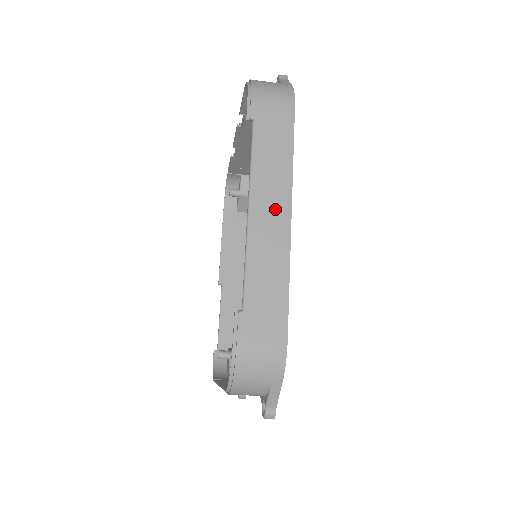
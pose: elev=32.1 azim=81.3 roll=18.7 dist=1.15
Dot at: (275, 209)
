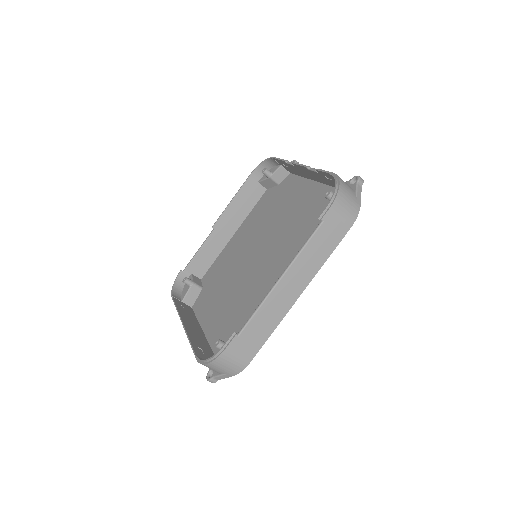
Dot at: (295, 286)
